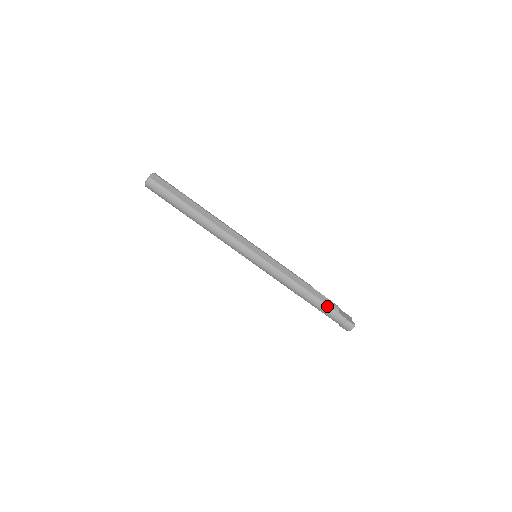
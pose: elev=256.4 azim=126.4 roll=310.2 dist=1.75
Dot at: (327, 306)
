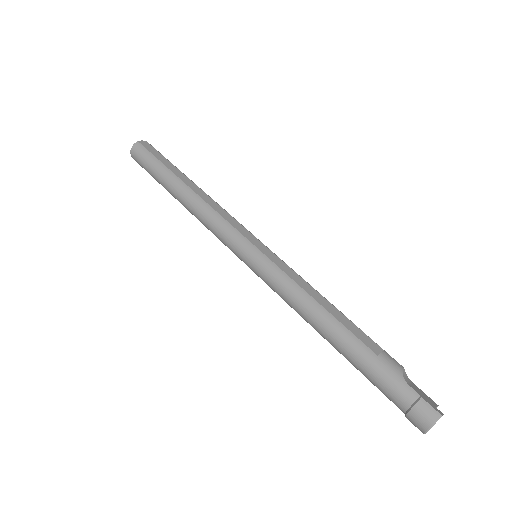
Dot at: (376, 358)
